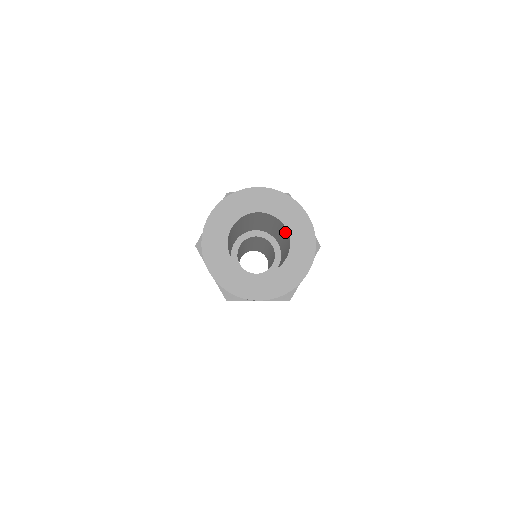
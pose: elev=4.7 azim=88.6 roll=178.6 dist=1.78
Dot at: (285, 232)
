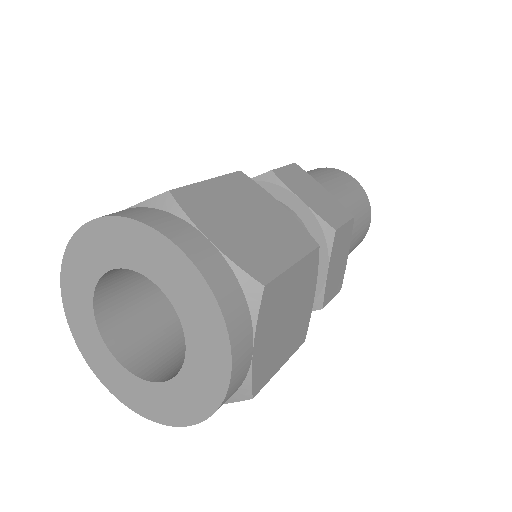
Dot at: occluded
